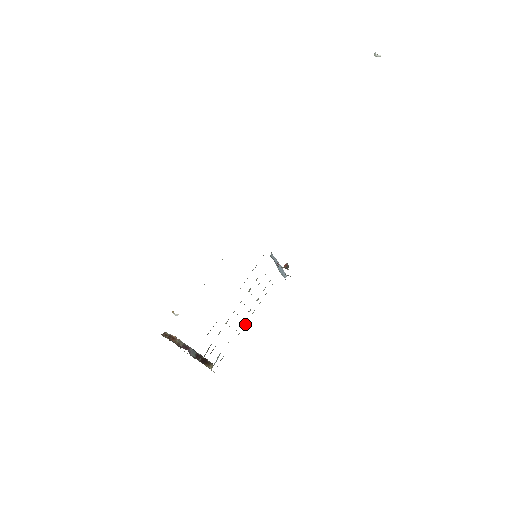
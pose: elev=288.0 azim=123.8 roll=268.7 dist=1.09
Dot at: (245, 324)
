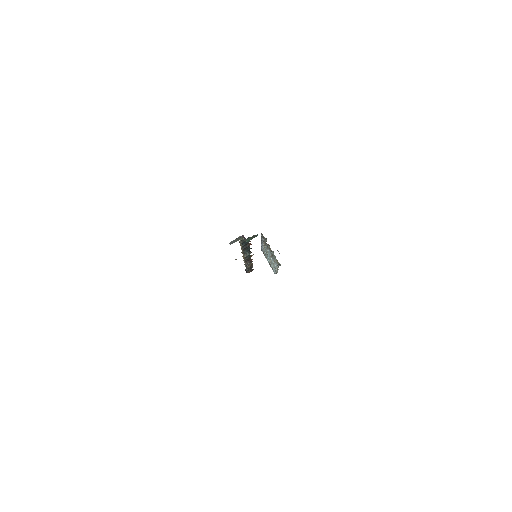
Dot at: (274, 264)
